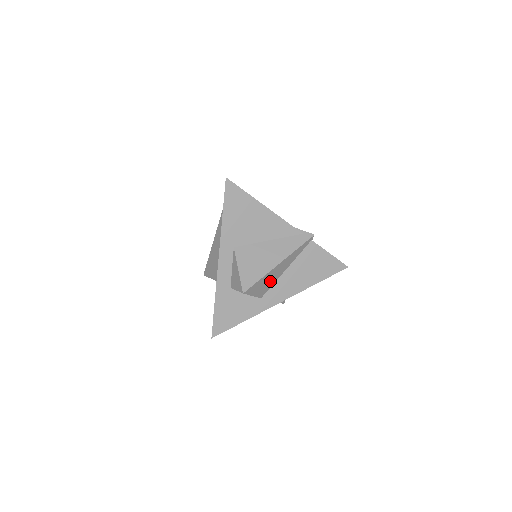
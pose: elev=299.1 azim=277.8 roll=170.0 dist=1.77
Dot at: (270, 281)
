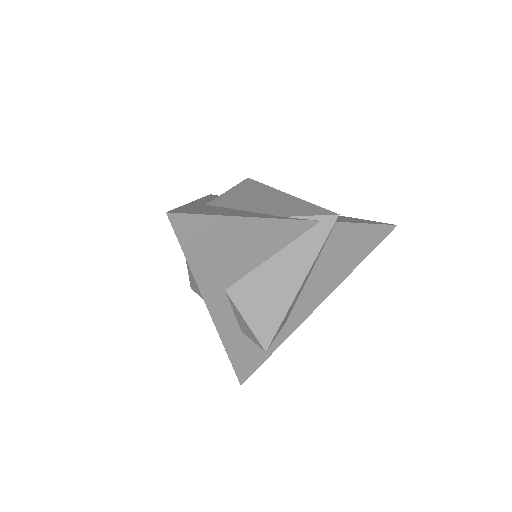
Dot at: (294, 303)
